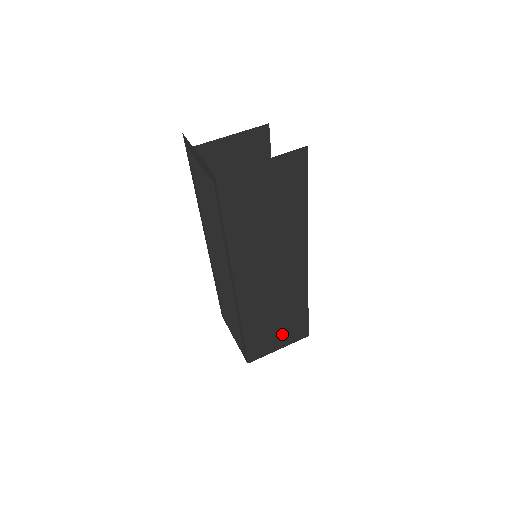
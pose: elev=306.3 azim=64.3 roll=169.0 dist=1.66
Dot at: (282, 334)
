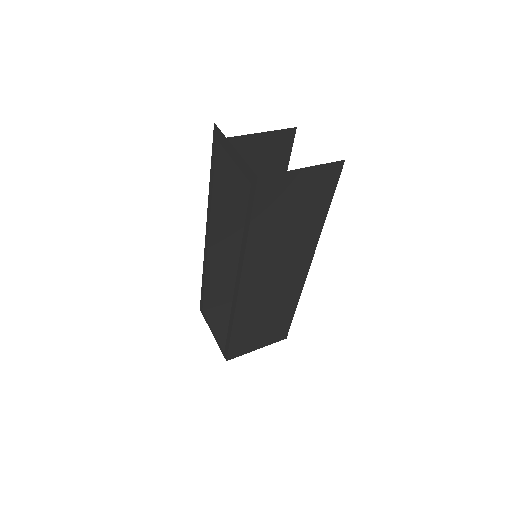
Dot at: (265, 335)
